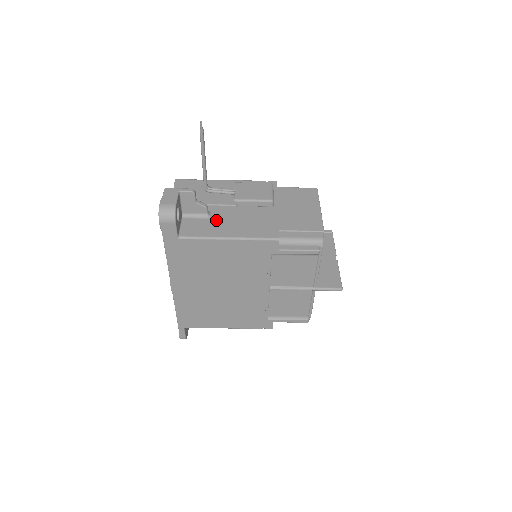
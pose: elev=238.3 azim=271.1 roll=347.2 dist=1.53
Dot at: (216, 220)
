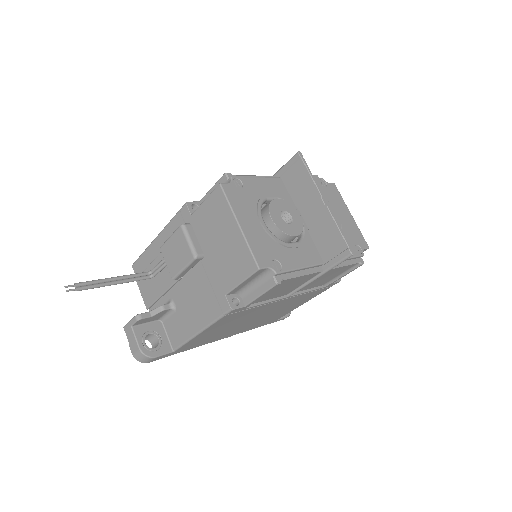
Dot at: (180, 311)
